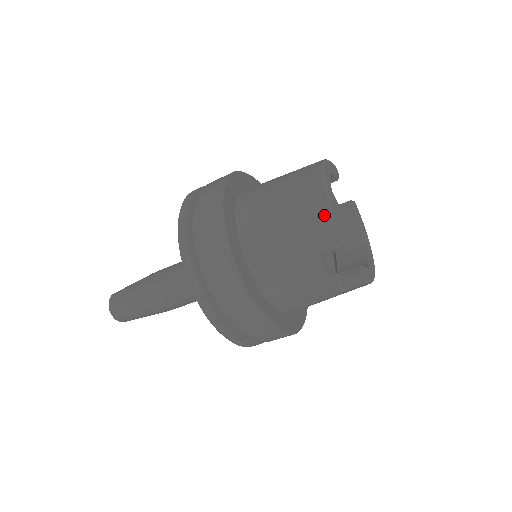
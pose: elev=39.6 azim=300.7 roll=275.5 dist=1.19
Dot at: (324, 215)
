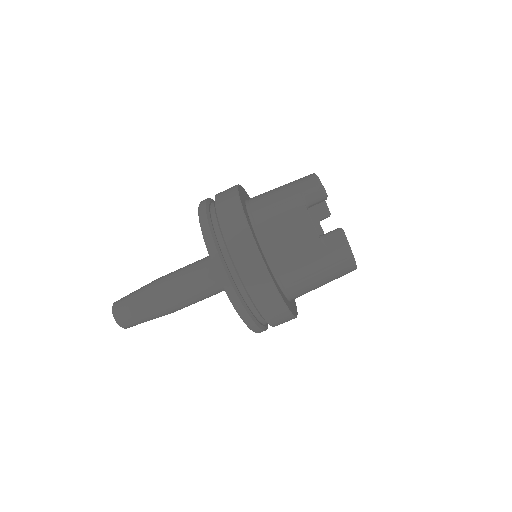
Dot at: (311, 178)
